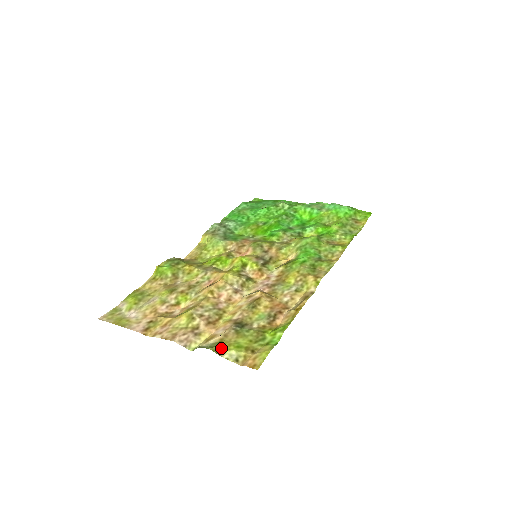
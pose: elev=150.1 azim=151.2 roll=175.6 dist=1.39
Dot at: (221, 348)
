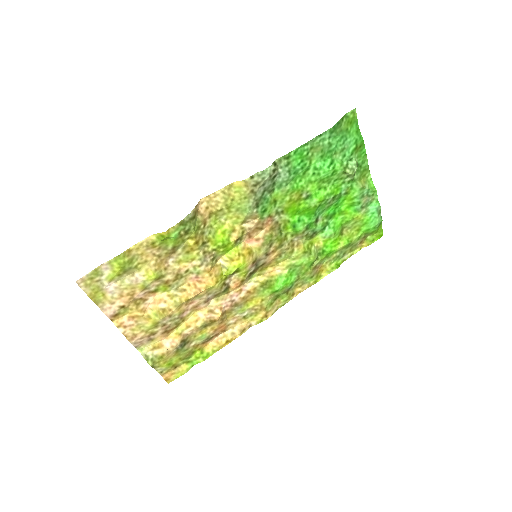
Dot at: (158, 365)
